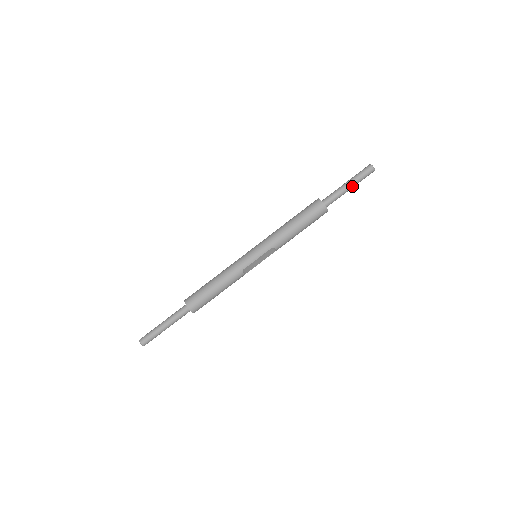
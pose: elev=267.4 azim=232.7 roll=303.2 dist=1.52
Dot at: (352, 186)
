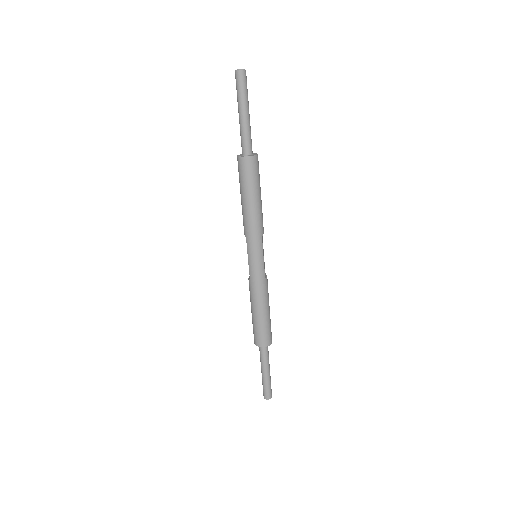
Dot at: (248, 110)
